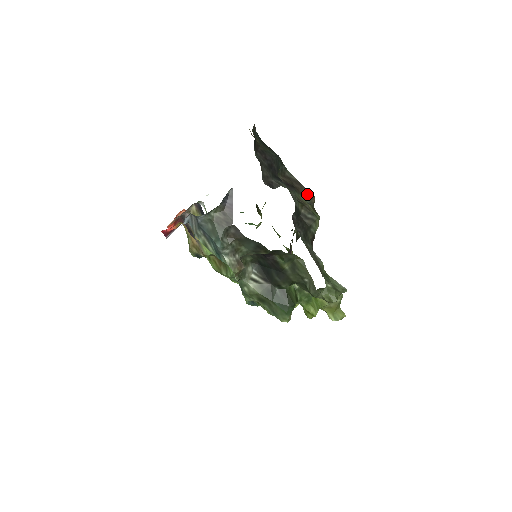
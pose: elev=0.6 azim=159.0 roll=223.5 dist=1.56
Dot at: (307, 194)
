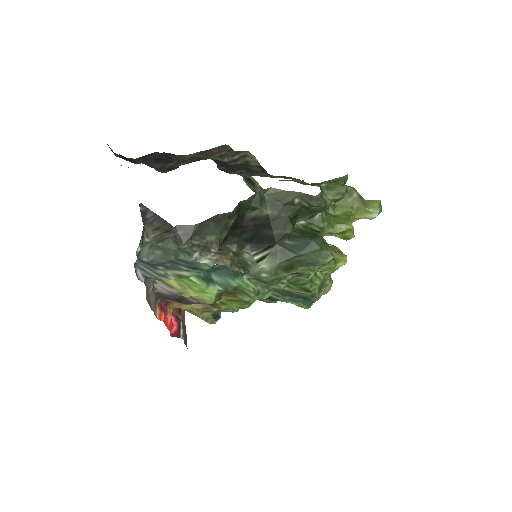
Dot at: (218, 150)
